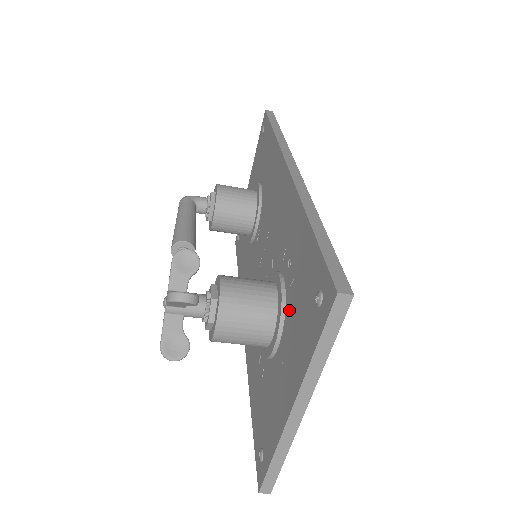
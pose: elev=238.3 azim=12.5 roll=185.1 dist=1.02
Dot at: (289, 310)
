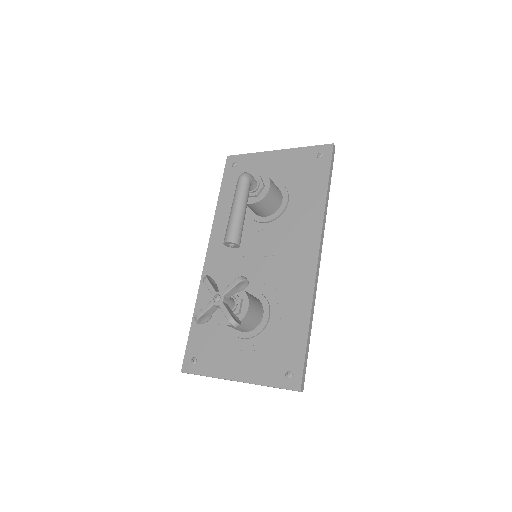
Dot at: (264, 339)
